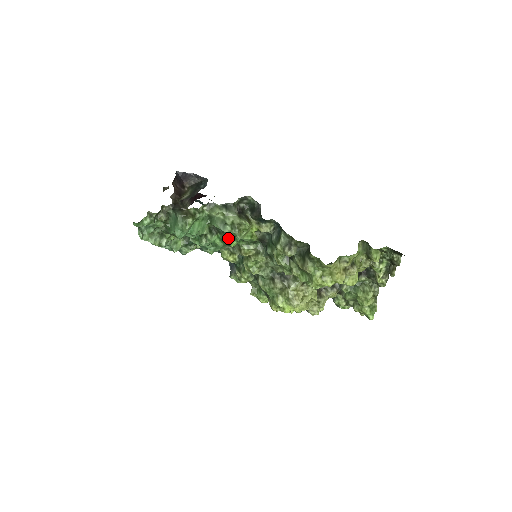
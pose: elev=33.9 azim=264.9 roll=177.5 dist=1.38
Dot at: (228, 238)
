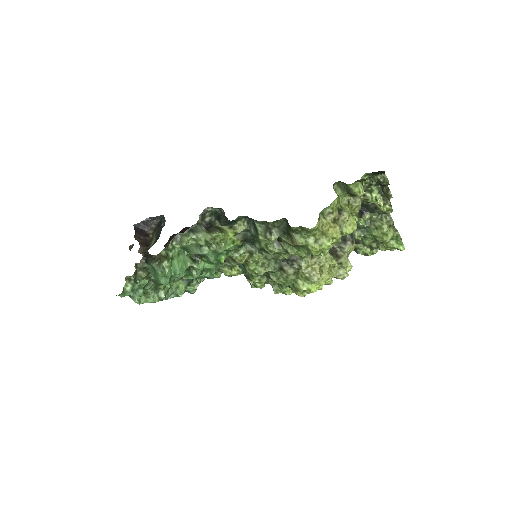
Dot at: (212, 257)
